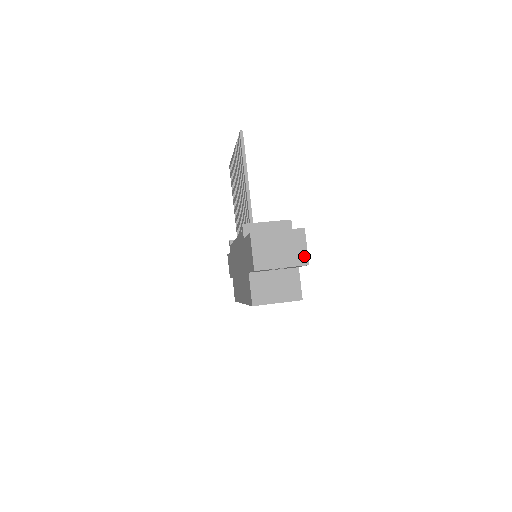
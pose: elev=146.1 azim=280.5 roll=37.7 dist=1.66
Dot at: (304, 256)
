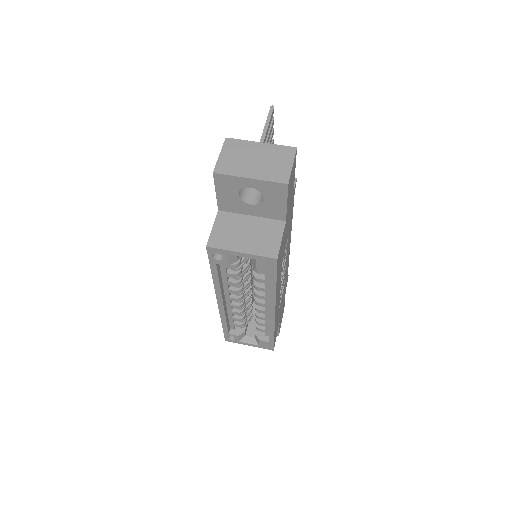
Dot at: (285, 174)
